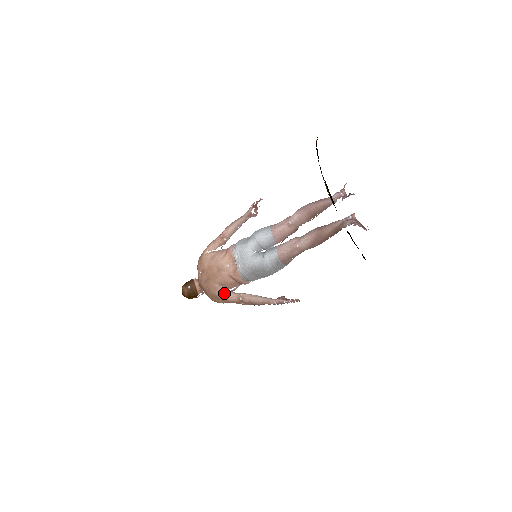
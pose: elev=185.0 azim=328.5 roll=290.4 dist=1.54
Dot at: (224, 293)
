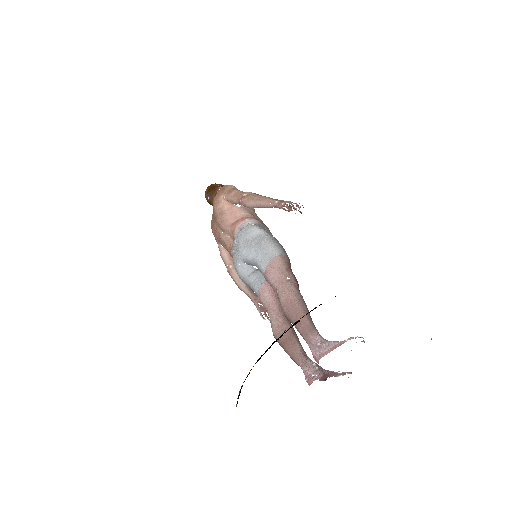
Dot at: (220, 248)
